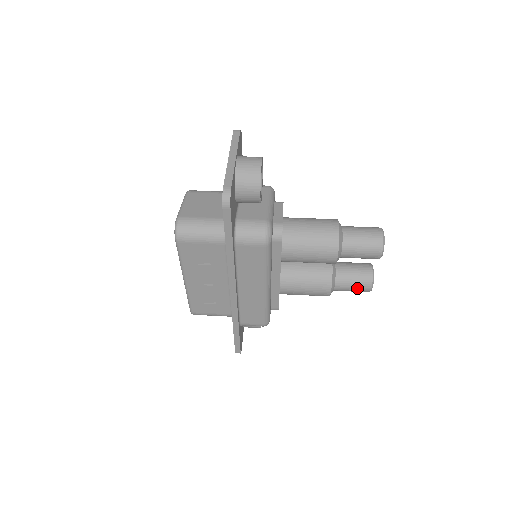
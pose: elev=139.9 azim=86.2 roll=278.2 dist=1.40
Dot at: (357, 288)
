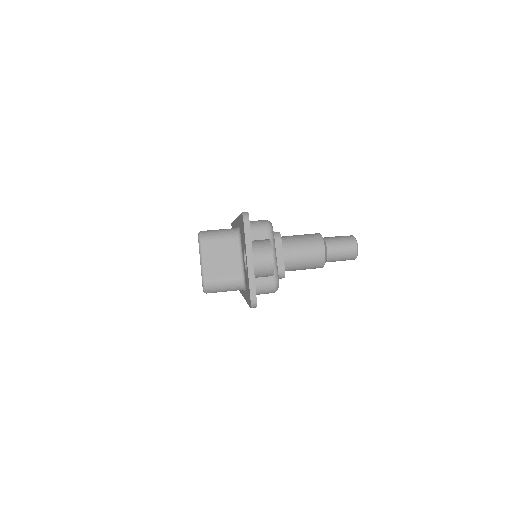
Dot at: occluded
